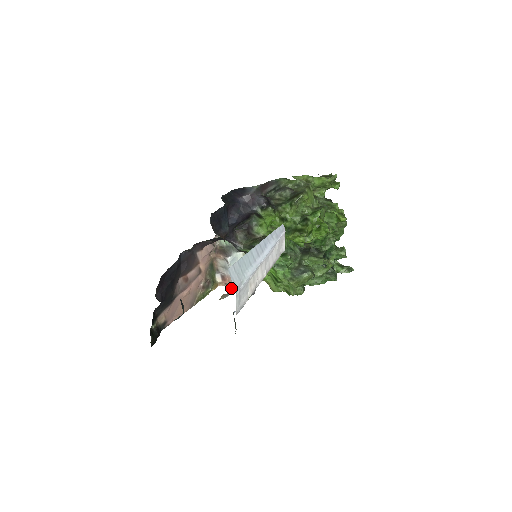
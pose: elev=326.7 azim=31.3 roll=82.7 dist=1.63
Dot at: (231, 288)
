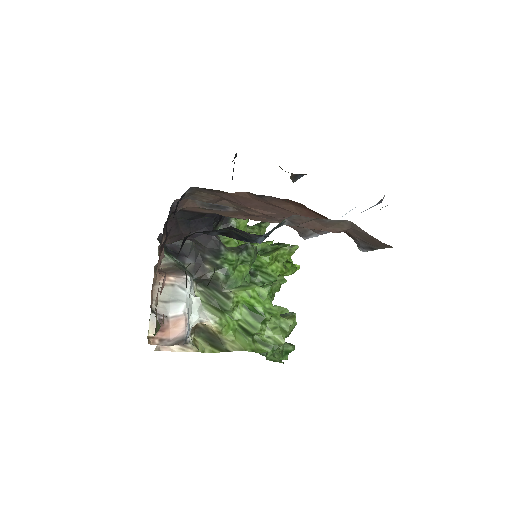
Dot at: (178, 342)
